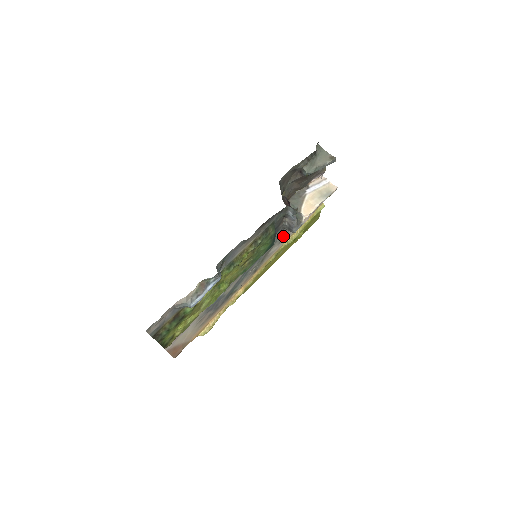
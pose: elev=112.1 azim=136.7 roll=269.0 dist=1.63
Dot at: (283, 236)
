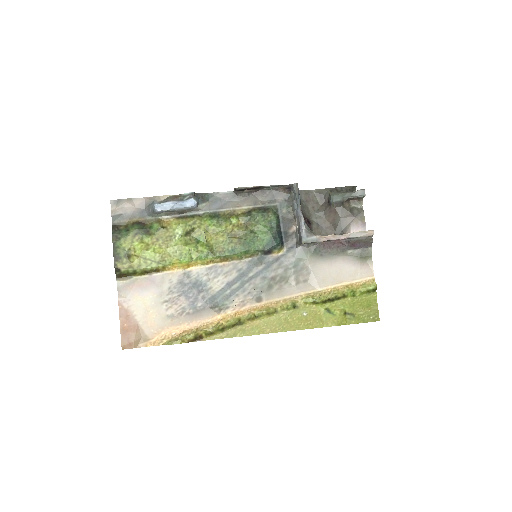
Dot at: (303, 272)
